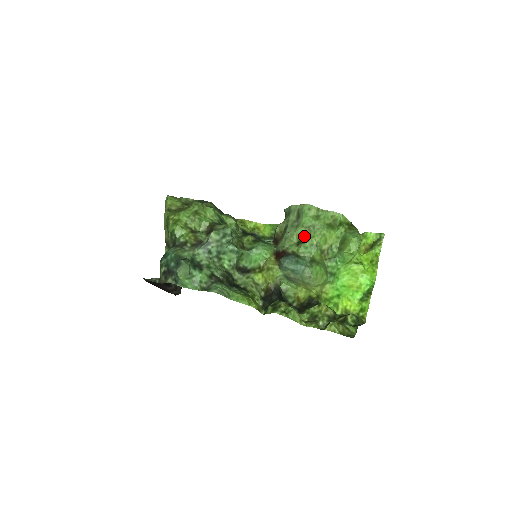
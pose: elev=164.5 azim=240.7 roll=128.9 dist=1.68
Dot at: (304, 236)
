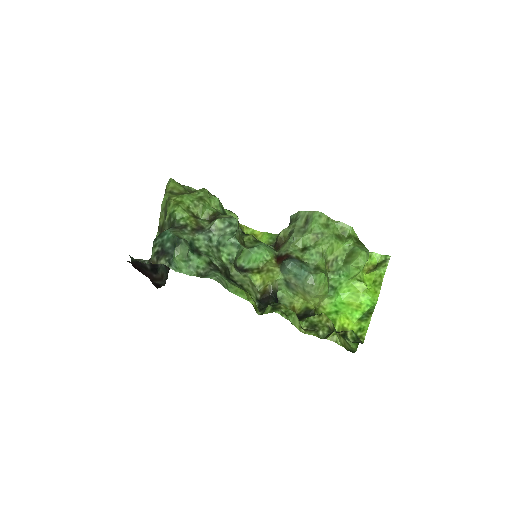
Dot at: (310, 243)
